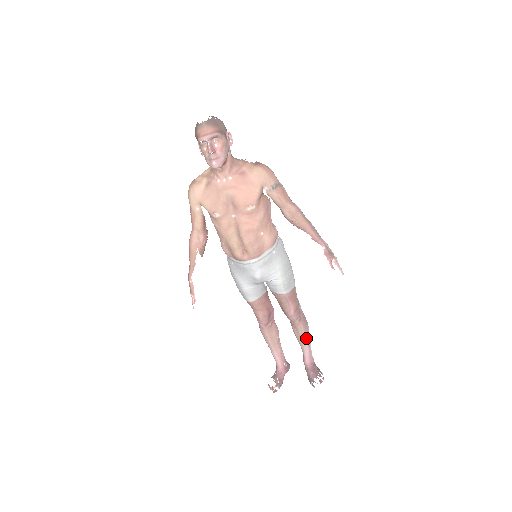
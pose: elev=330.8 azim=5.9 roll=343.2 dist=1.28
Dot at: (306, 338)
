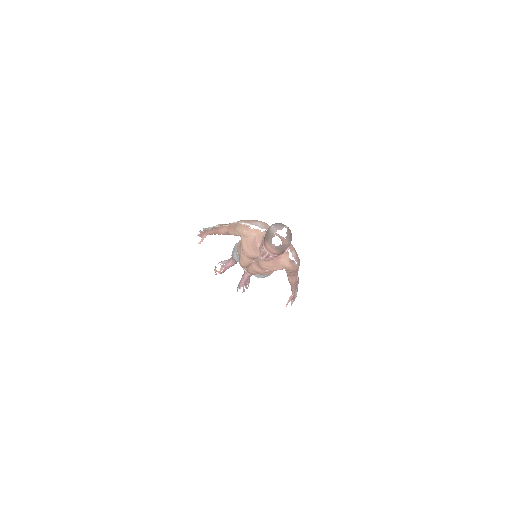
Dot at: occluded
